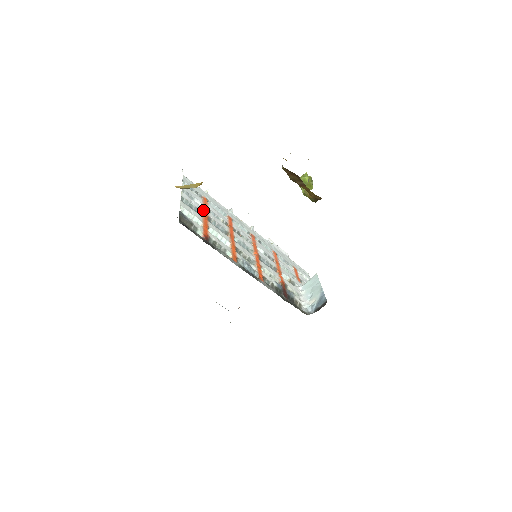
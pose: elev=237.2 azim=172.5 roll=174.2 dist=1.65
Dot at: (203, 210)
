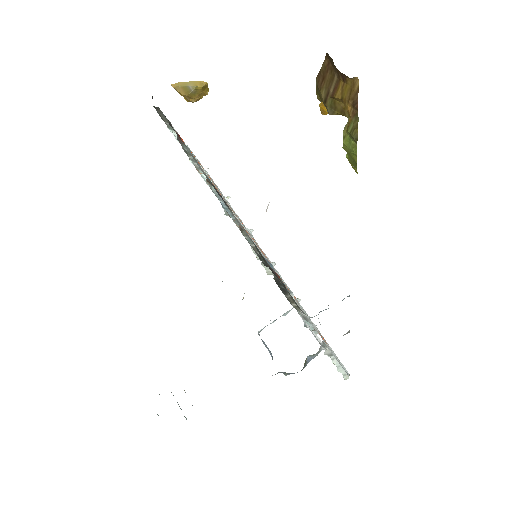
Dot at: occluded
